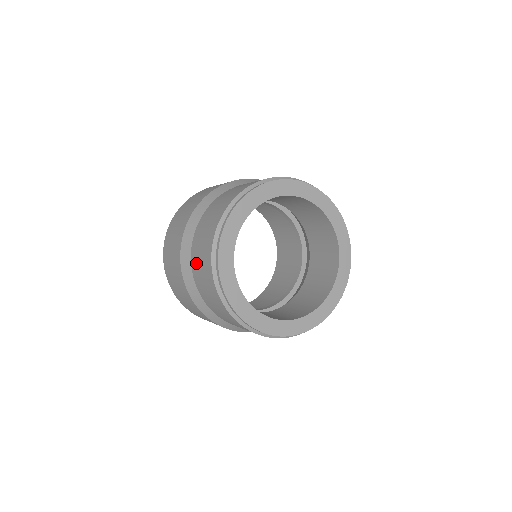
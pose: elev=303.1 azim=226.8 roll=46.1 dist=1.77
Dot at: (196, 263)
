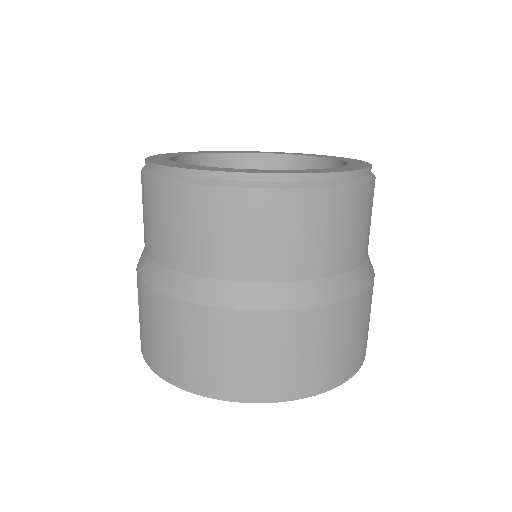
Dot at: occluded
